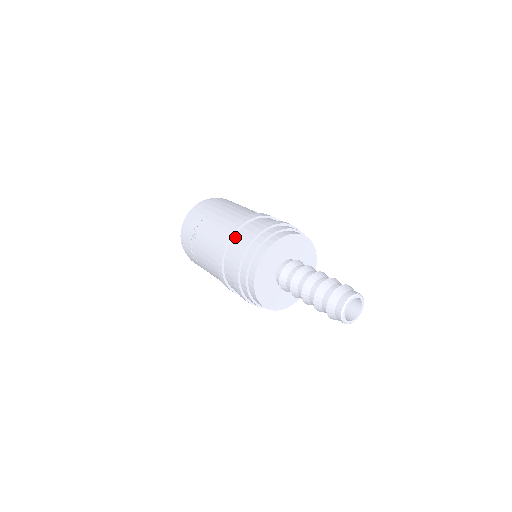
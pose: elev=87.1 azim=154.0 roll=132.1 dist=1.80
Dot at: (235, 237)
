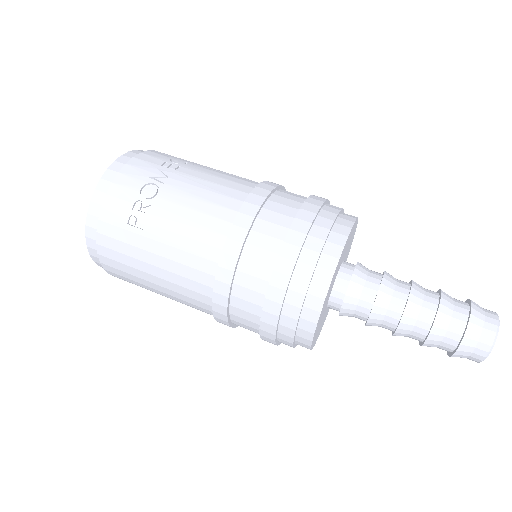
Dot at: (278, 193)
